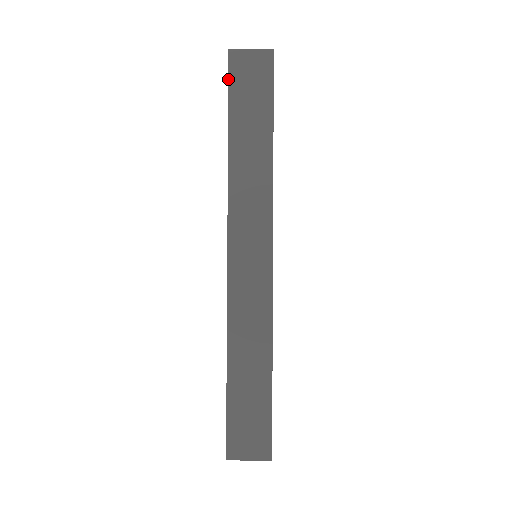
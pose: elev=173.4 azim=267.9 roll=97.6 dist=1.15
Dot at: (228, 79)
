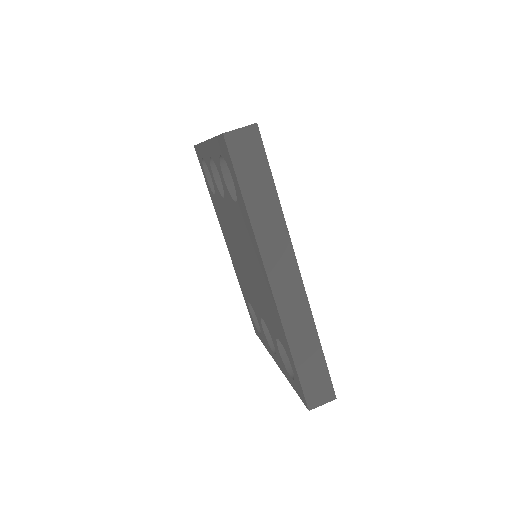
Dot at: (230, 157)
